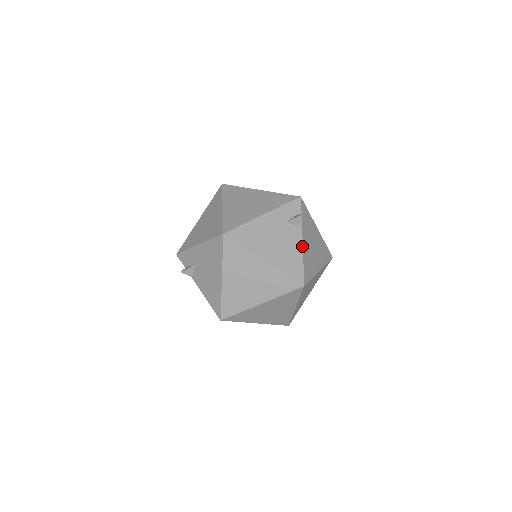
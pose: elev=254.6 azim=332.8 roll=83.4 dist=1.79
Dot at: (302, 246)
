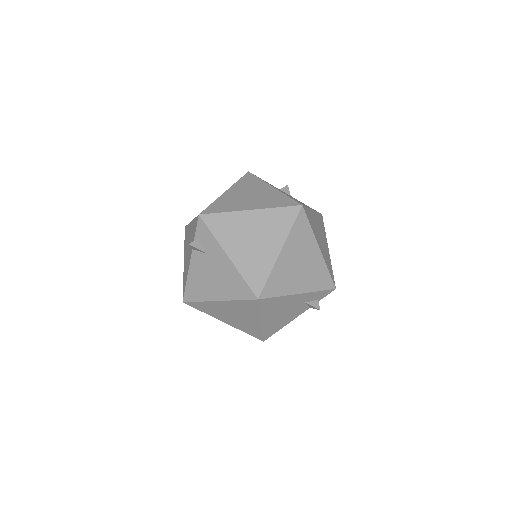
Dot at: occluded
